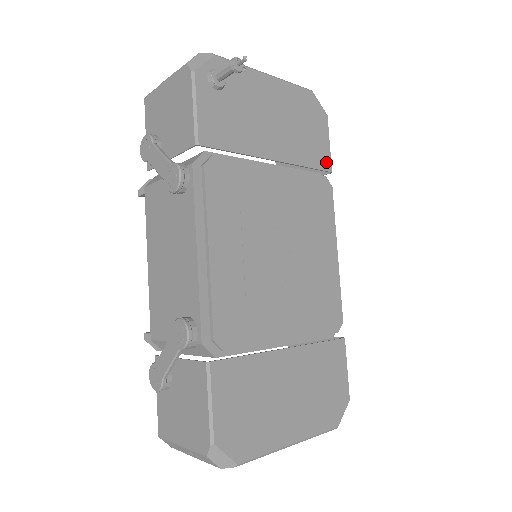
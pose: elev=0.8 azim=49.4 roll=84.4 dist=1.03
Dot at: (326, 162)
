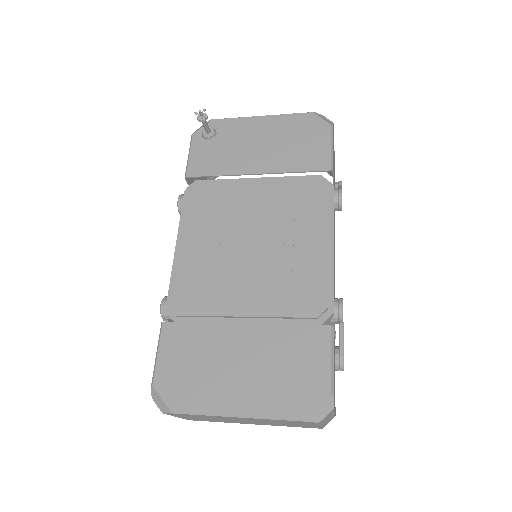
Dot at: (324, 163)
